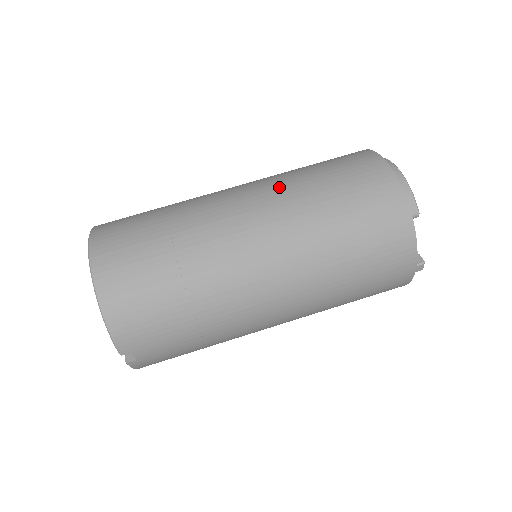
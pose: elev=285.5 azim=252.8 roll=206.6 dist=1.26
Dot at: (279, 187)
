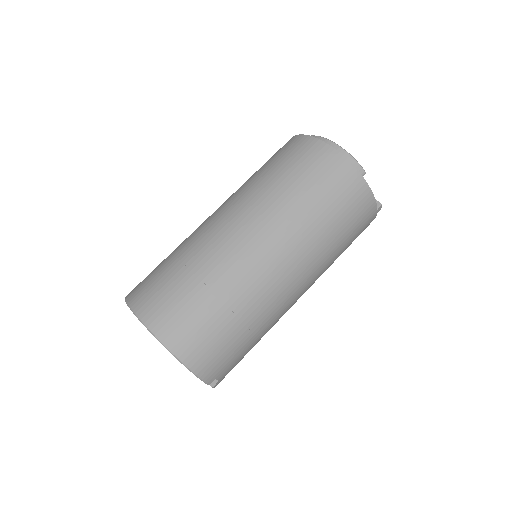
Dot at: (259, 201)
